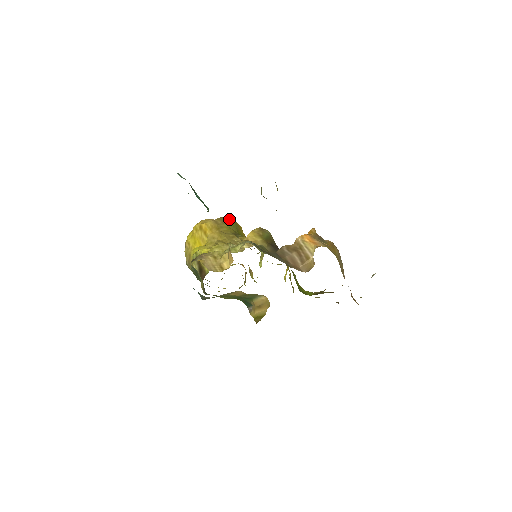
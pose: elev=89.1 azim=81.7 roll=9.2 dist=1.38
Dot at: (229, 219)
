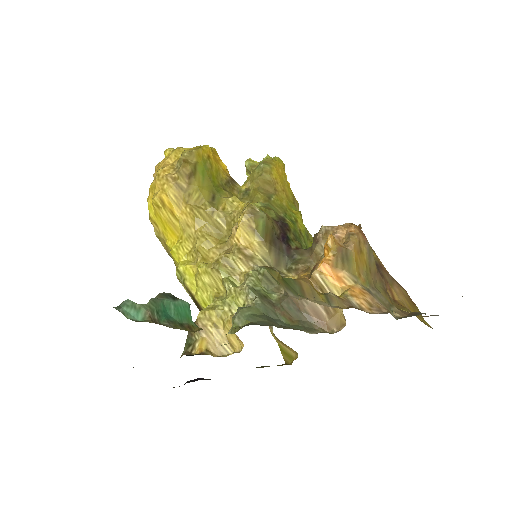
Dot at: (191, 157)
